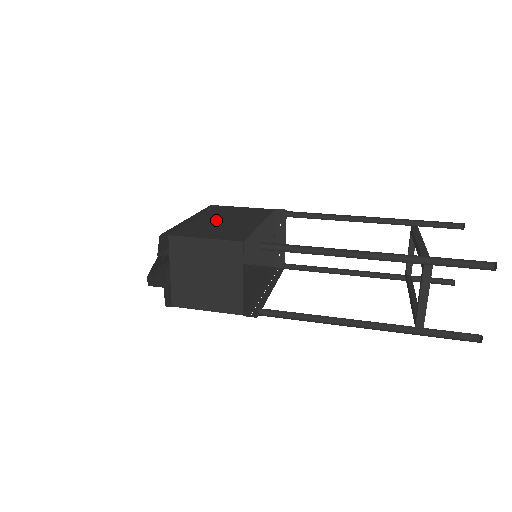
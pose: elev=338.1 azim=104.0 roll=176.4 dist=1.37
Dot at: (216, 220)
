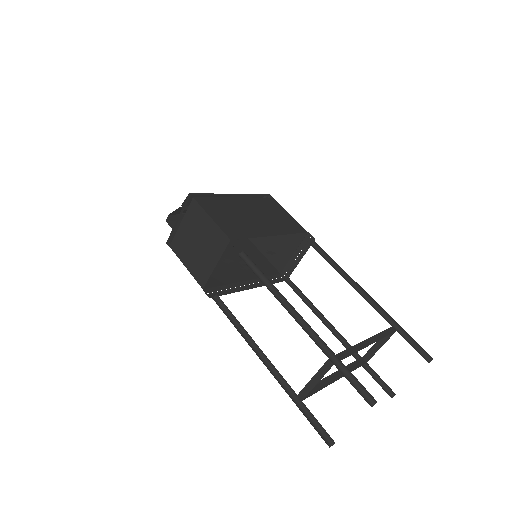
Dot at: (247, 209)
